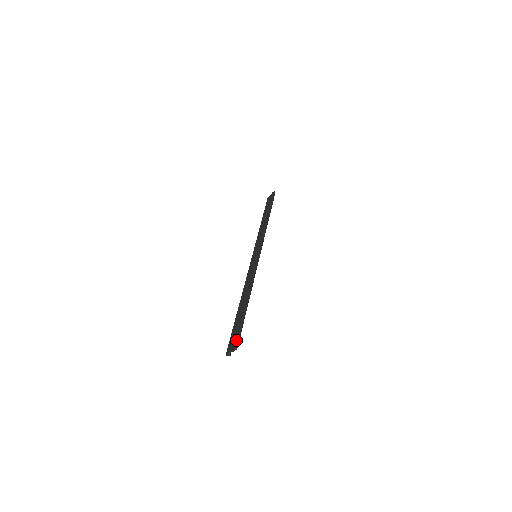
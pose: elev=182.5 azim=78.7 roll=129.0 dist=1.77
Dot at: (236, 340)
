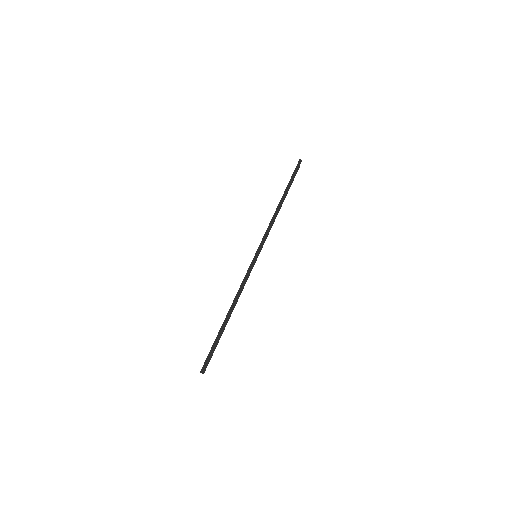
Dot at: occluded
